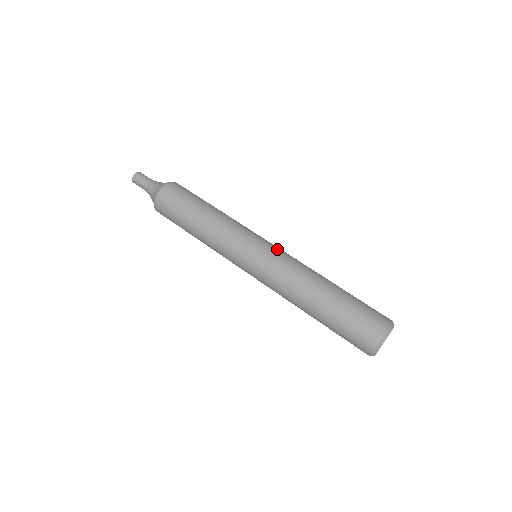
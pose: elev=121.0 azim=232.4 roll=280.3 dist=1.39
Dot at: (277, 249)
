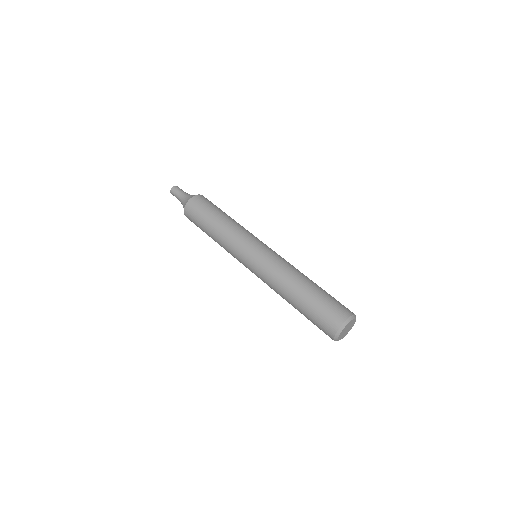
Dot at: (262, 258)
